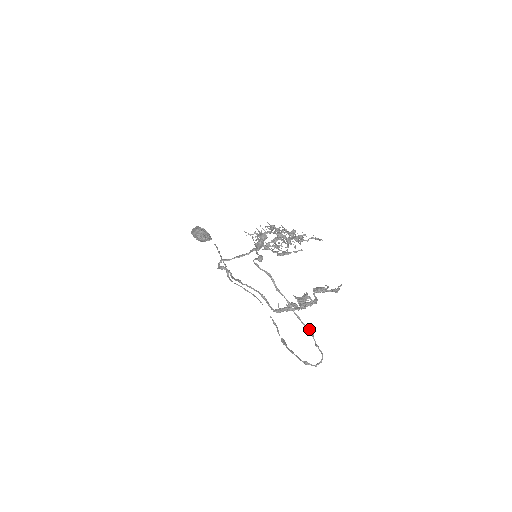
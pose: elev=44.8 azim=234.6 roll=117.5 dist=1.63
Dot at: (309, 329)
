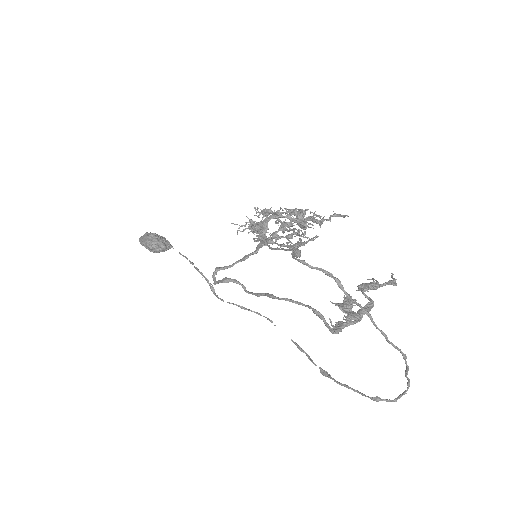
Dot at: (400, 349)
